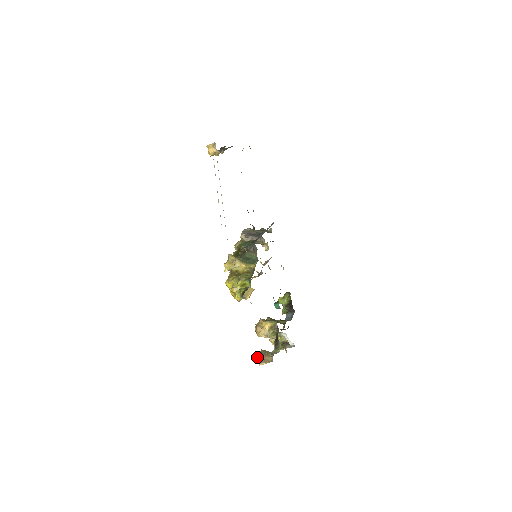
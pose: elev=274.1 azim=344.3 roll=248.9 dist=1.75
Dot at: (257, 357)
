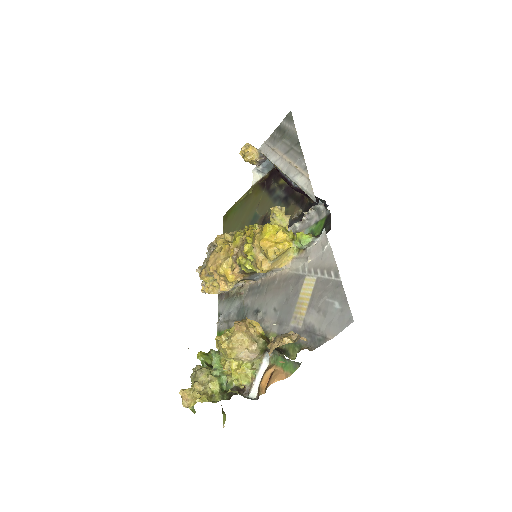
Dot at: (283, 334)
